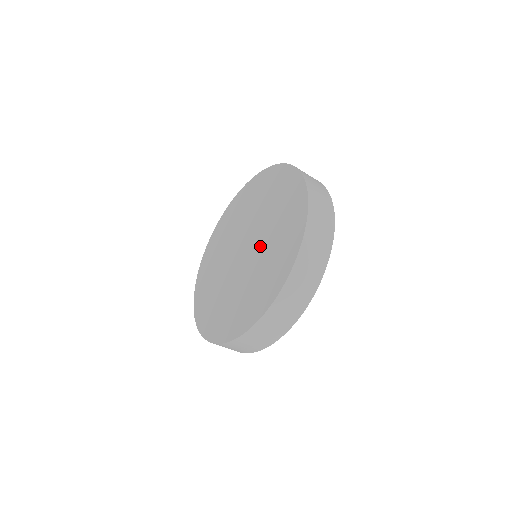
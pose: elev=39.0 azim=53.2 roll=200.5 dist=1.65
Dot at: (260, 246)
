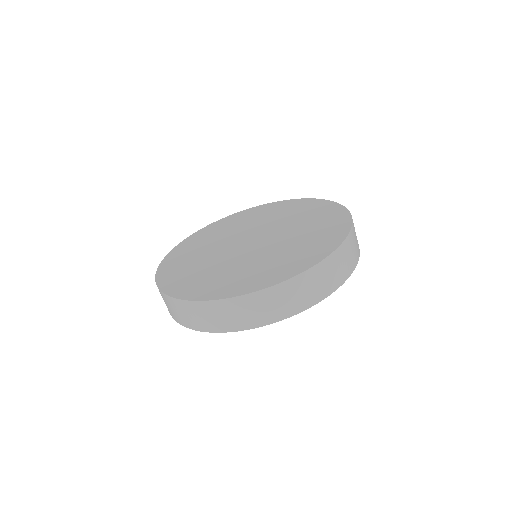
Dot at: (281, 238)
